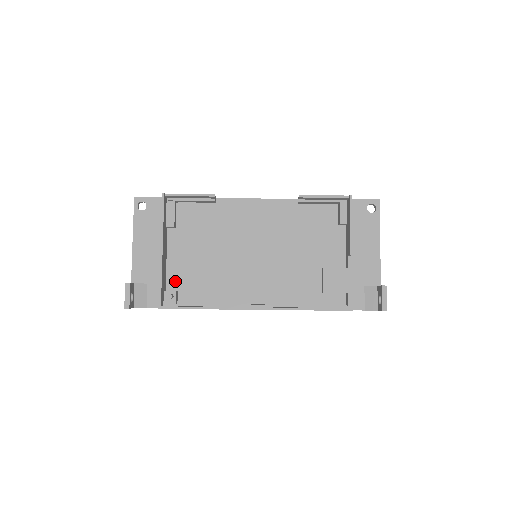
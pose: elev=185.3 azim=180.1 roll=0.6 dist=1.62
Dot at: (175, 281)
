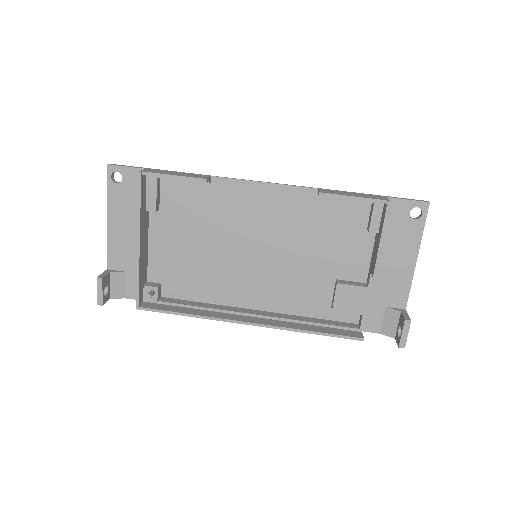
Dot at: (158, 272)
